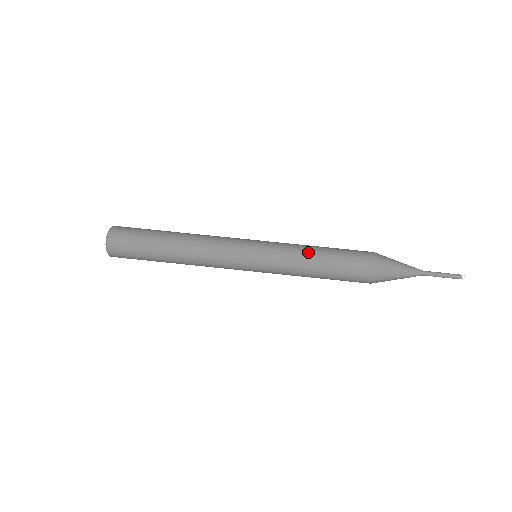
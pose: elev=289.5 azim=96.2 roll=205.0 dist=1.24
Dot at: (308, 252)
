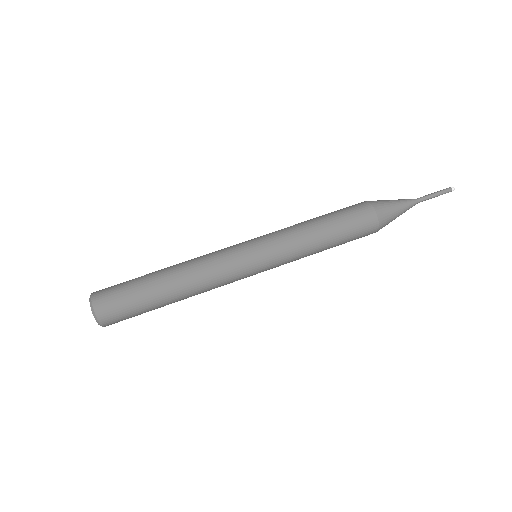
Dot at: (311, 237)
